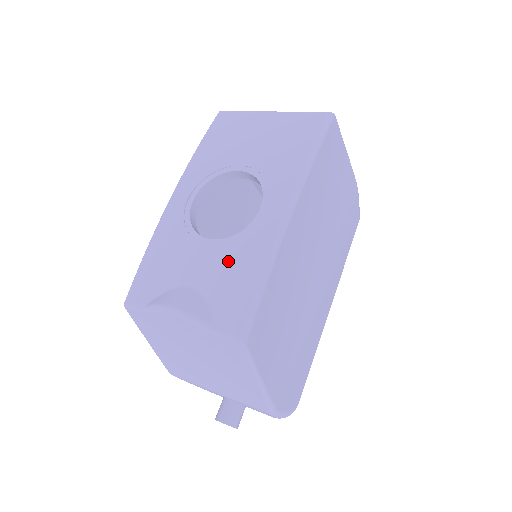
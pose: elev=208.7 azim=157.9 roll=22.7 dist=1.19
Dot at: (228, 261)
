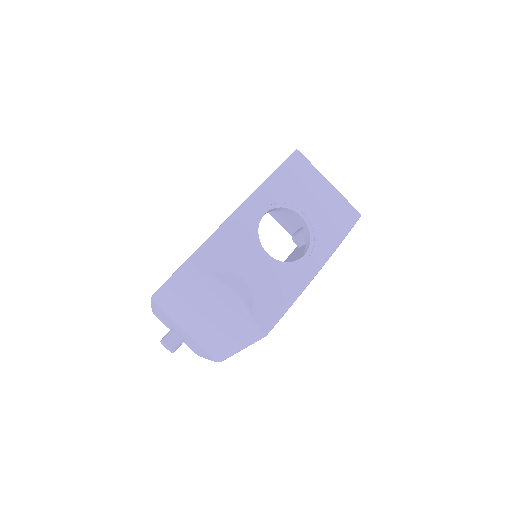
Dot at: (276, 278)
